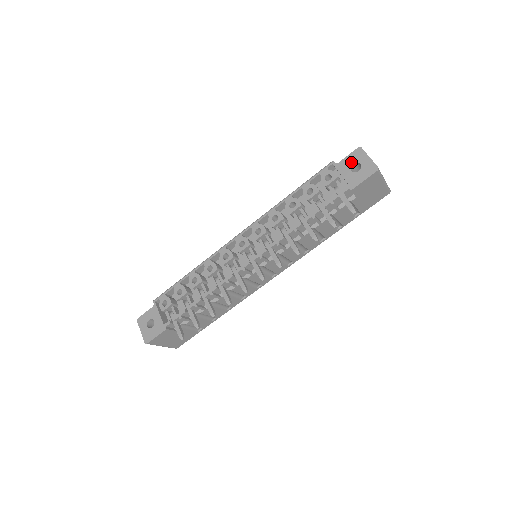
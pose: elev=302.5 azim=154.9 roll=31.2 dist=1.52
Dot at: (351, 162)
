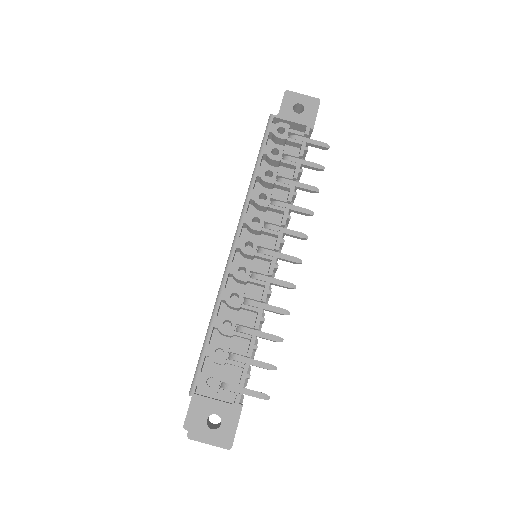
Dot at: (290, 106)
